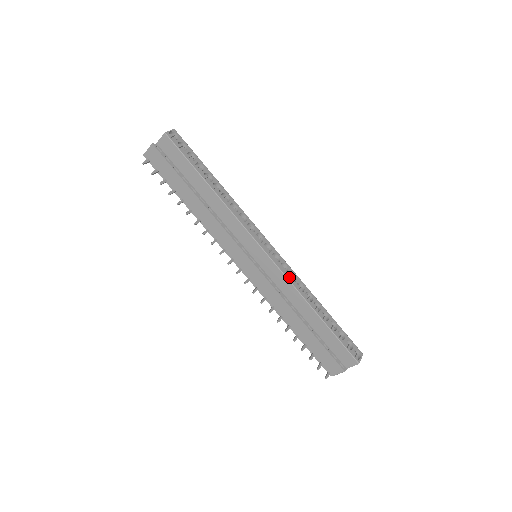
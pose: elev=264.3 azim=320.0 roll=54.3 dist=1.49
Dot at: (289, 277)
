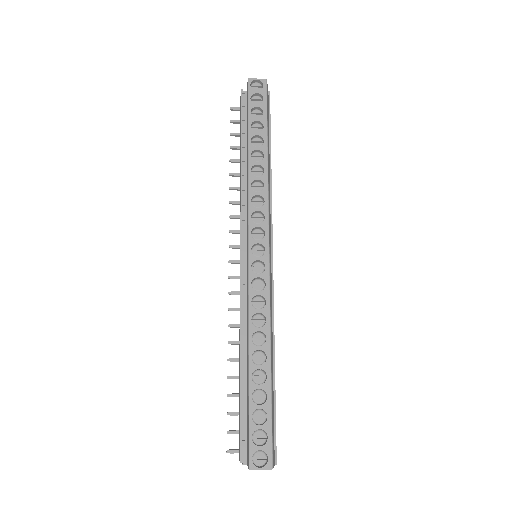
Dot at: (257, 299)
